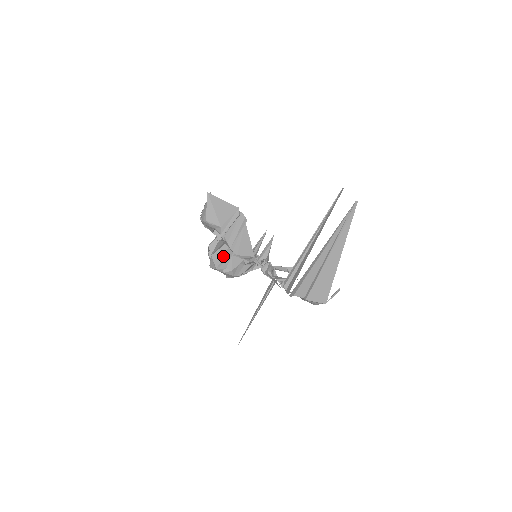
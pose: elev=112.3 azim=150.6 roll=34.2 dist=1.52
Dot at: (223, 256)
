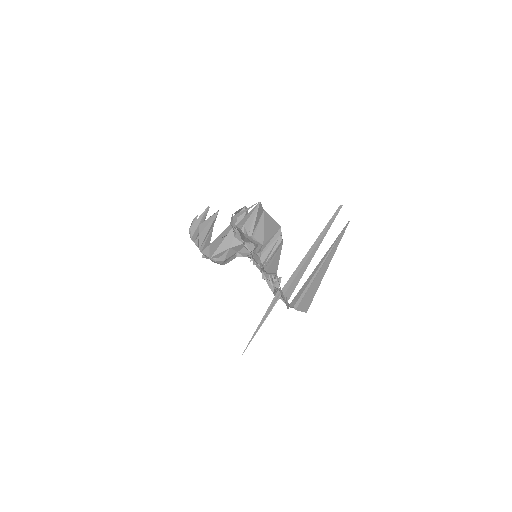
Dot at: (219, 245)
